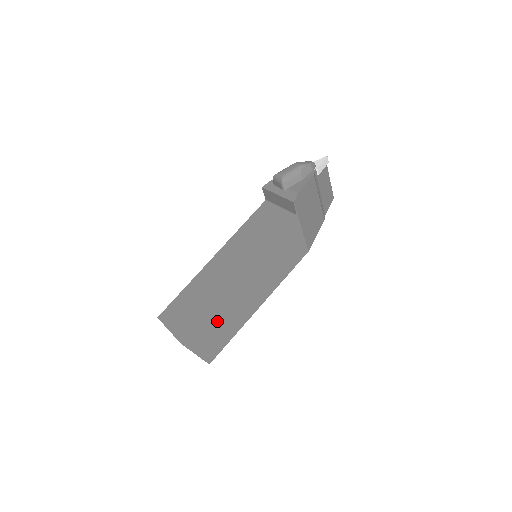
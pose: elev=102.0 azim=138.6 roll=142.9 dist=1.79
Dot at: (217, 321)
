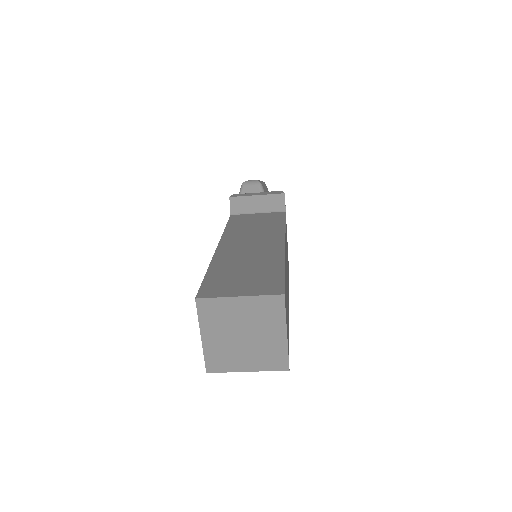
Dot at: (286, 291)
